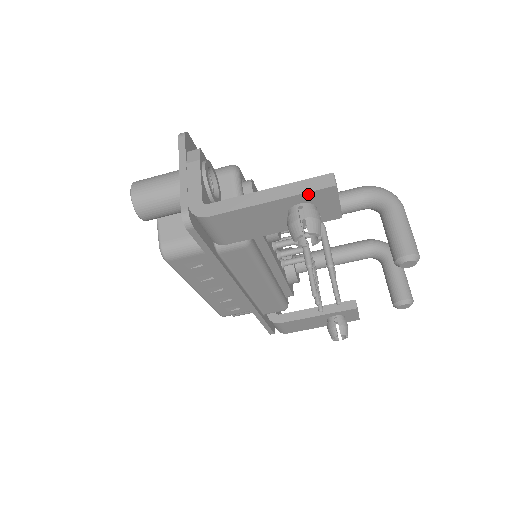
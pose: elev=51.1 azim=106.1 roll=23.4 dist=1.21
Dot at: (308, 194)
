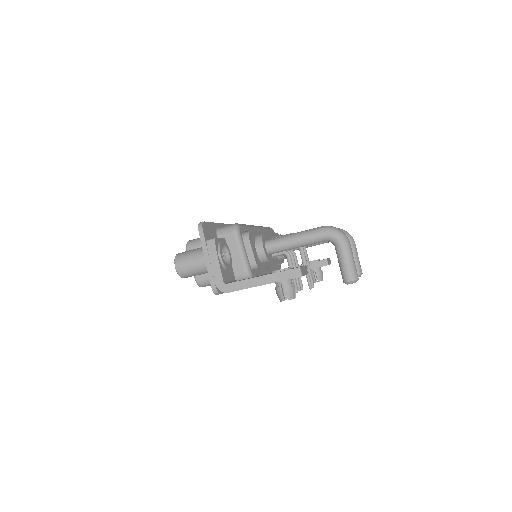
Dot at: occluded
